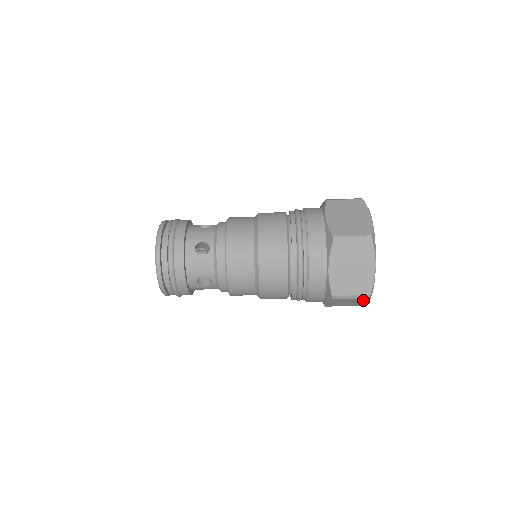
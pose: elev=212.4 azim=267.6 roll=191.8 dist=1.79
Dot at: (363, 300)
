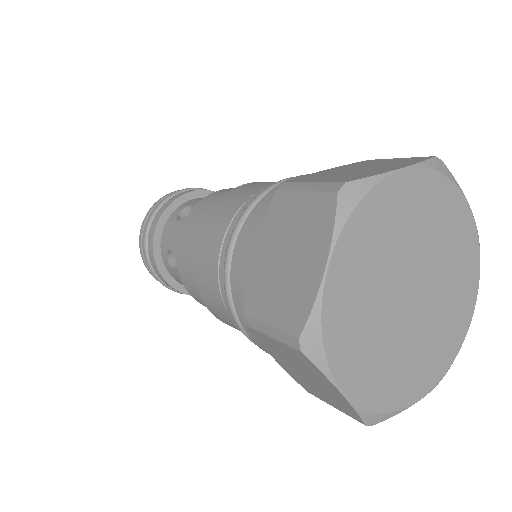
Dot at: occluded
